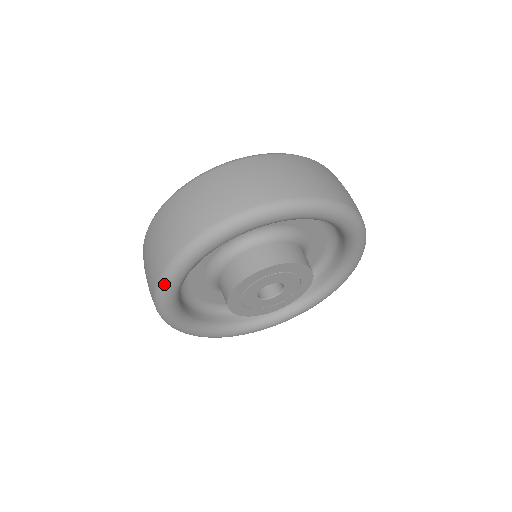
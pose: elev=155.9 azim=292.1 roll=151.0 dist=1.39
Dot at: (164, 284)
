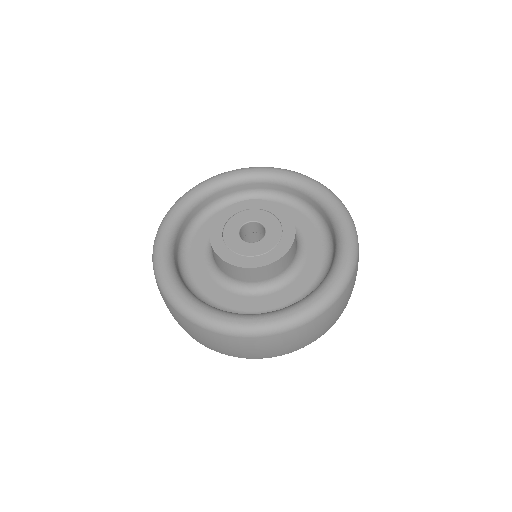
Dot at: (163, 221)
